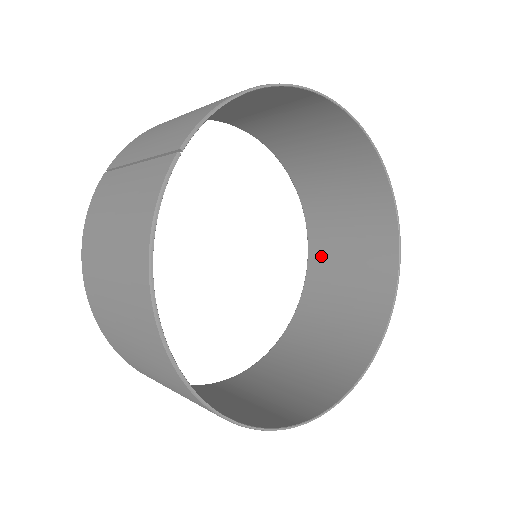
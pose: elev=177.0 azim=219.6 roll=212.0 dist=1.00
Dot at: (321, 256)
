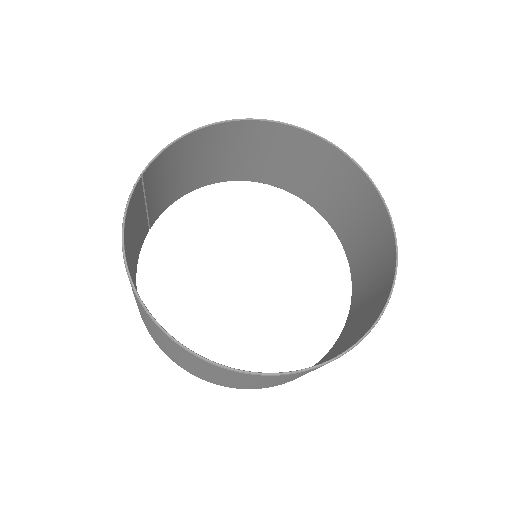
Dot at: (355, 262)
